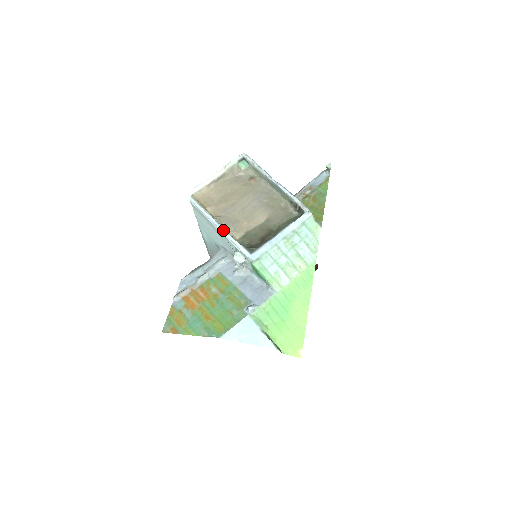
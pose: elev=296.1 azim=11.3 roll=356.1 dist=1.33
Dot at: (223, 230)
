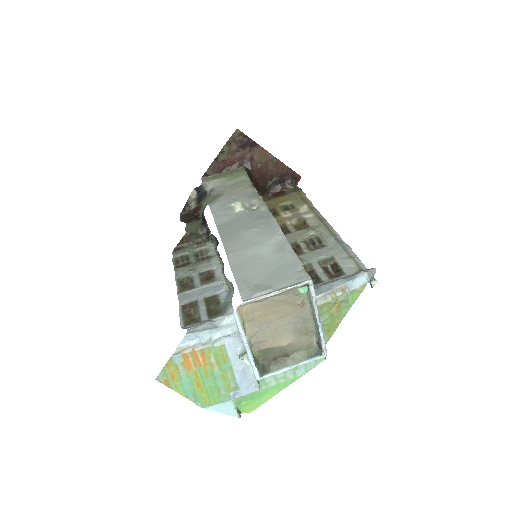
Dot at: (249, 353)
